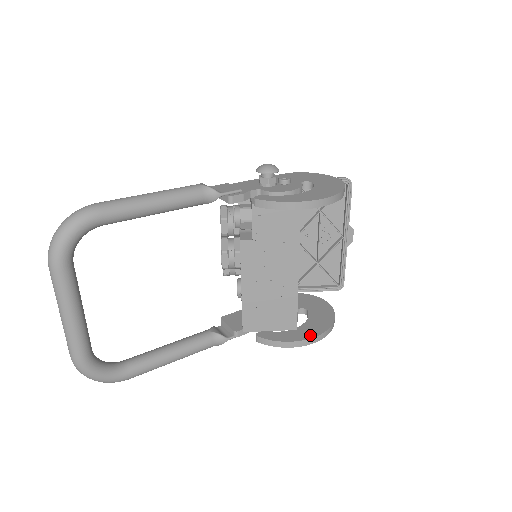
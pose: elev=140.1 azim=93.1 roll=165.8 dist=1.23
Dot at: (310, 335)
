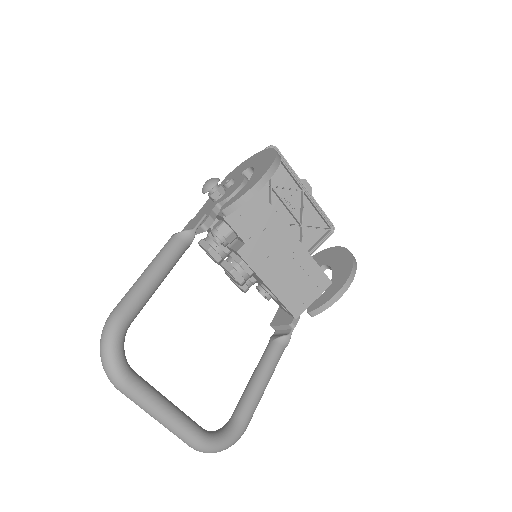
Dot at: (345, 277)
